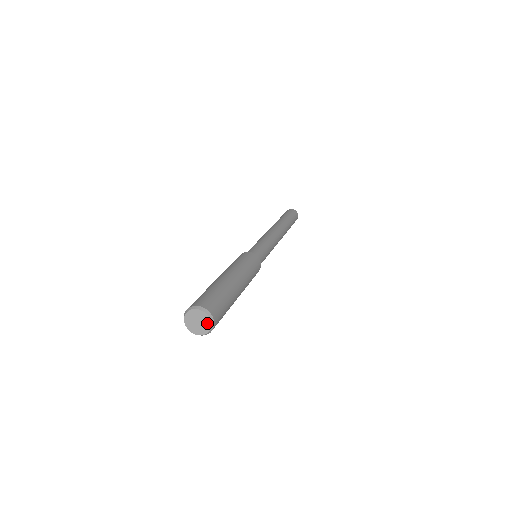
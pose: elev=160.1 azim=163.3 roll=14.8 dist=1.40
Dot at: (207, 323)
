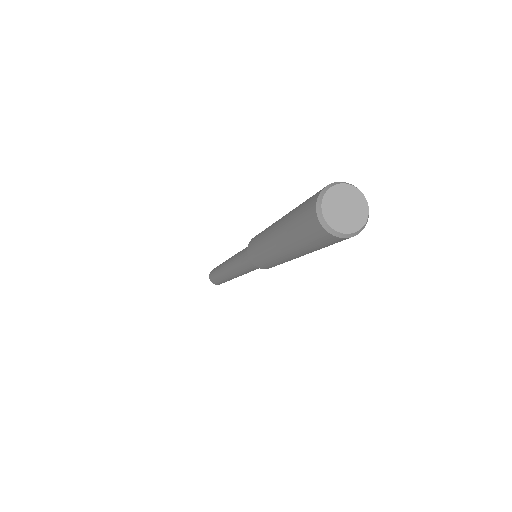
Dot at: (357, 197)
